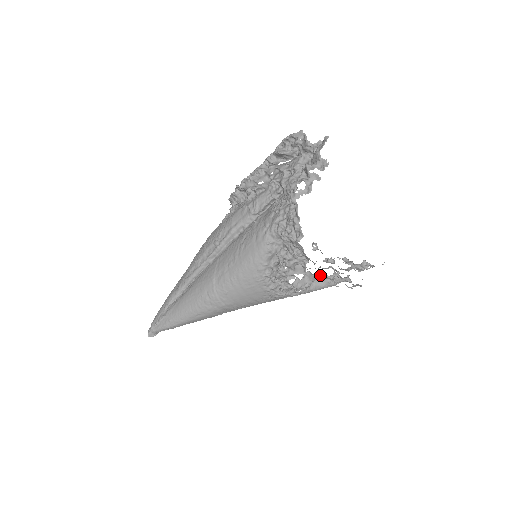
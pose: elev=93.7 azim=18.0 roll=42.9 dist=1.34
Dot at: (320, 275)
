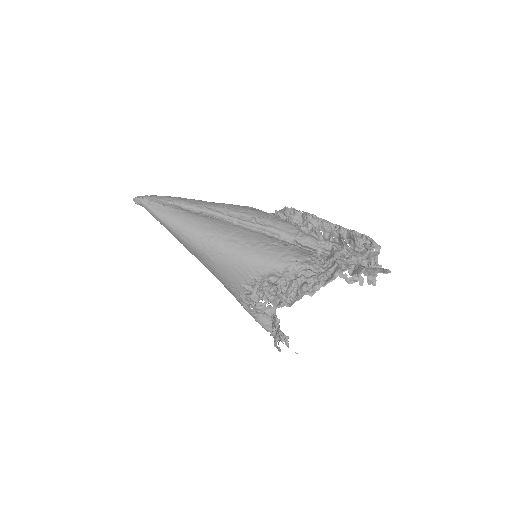
Dot at: (270, 315)
